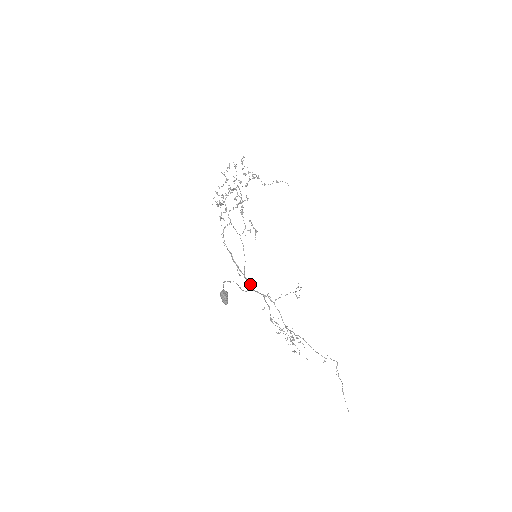
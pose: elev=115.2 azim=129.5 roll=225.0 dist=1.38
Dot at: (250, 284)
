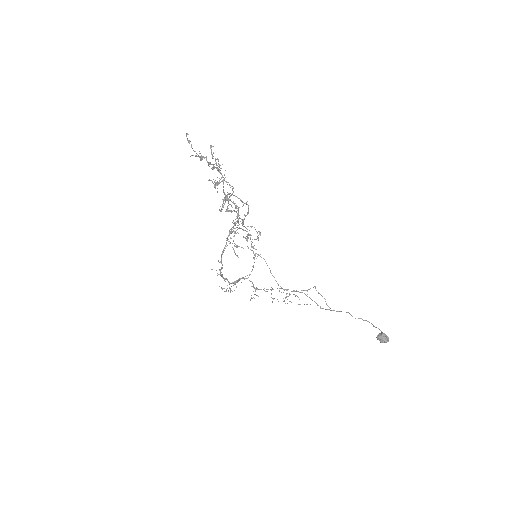
Dot at: (228, 281)
